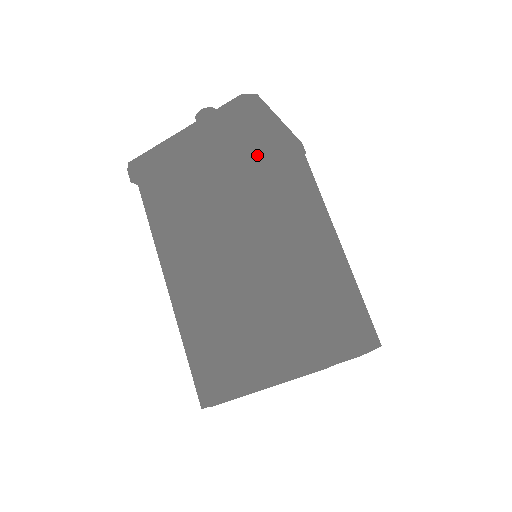
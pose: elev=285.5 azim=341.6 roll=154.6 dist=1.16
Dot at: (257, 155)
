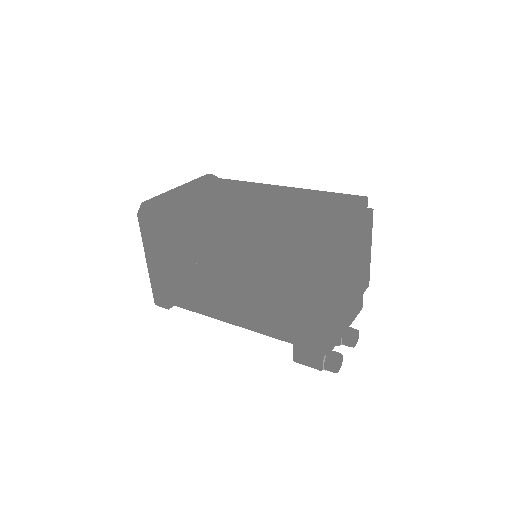
Dot at: occluded
